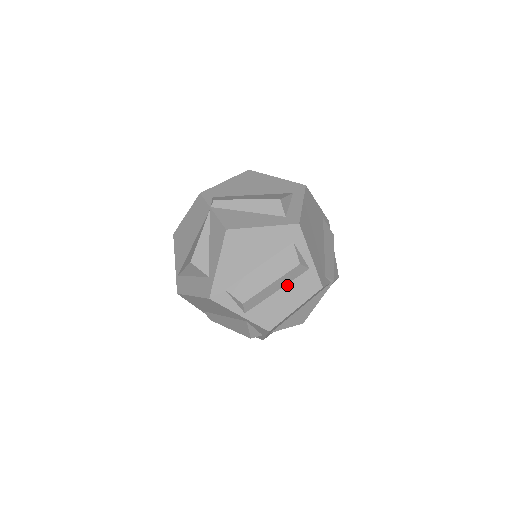
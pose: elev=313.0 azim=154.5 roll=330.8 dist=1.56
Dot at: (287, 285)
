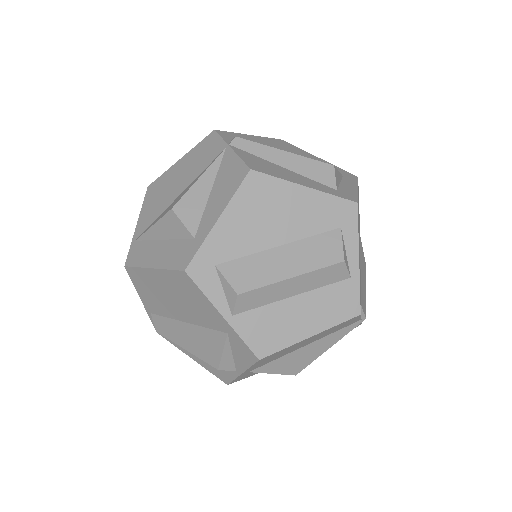
Dot at: (311, 292)
